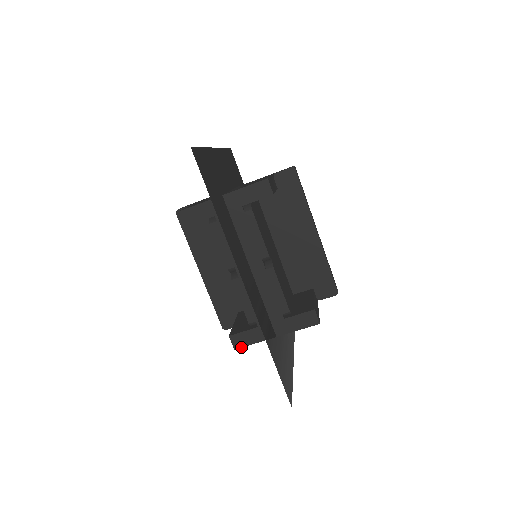
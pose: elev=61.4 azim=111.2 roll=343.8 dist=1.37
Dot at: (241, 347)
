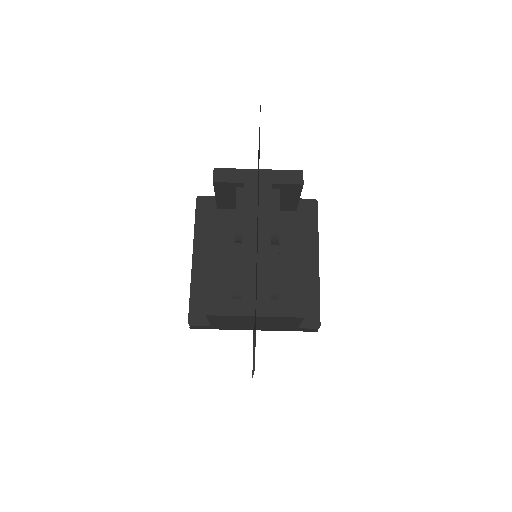
Dot at: (214, 315)
